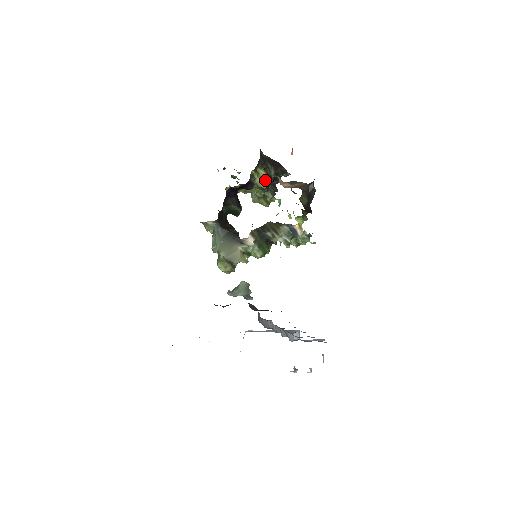
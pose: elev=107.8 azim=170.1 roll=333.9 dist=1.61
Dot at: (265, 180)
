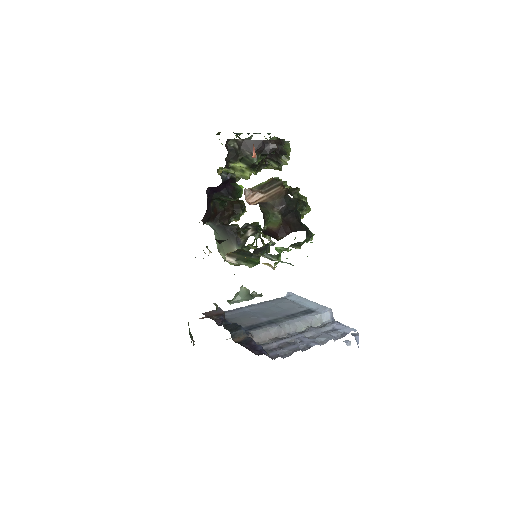
Dot at: (246, 171)
